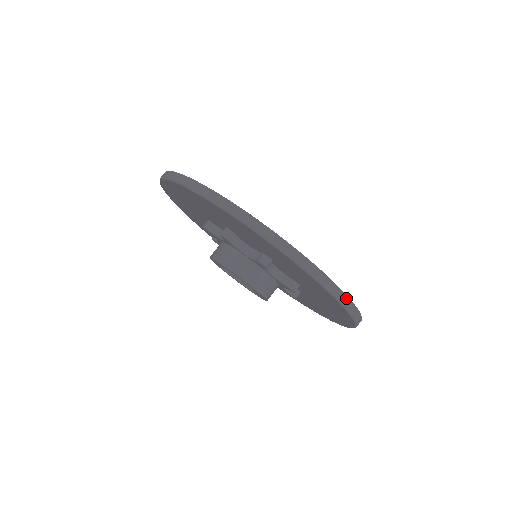
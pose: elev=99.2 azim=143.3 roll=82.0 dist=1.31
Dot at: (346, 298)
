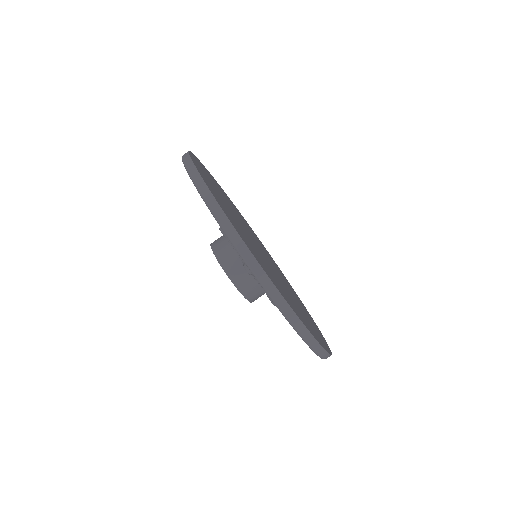
Dot at: occluded
